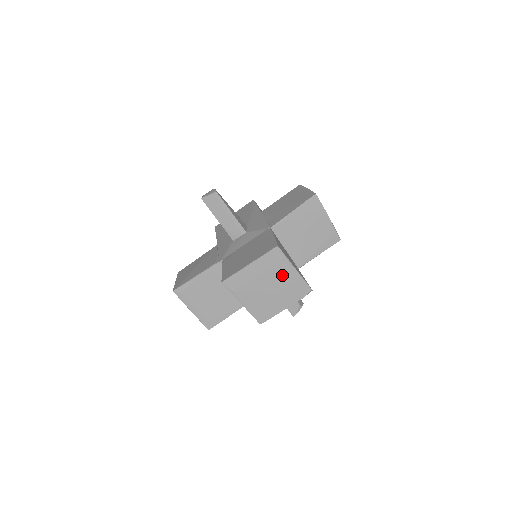
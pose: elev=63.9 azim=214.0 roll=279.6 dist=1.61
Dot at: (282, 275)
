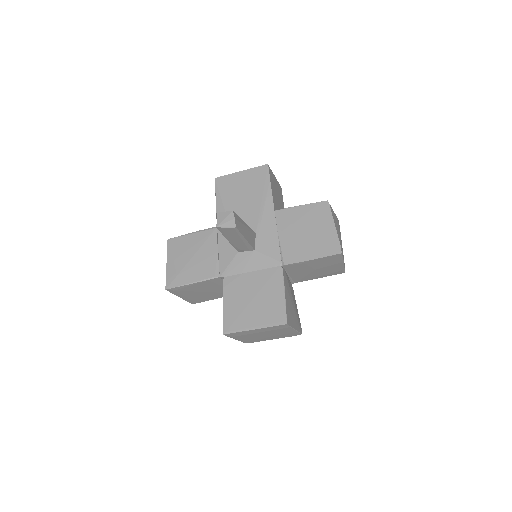
Dot at: (281, 332)
